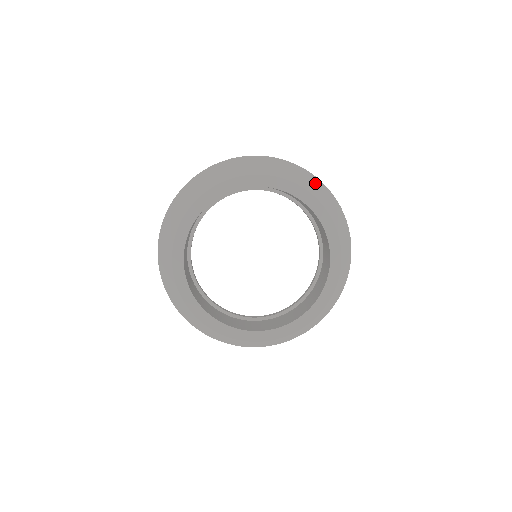
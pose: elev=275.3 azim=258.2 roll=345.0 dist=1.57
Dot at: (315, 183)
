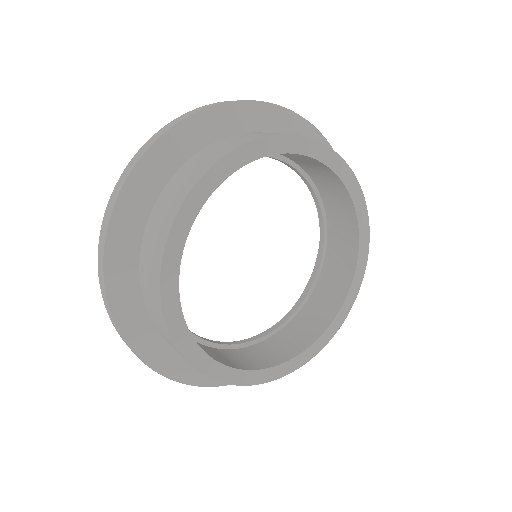
Dot at: (312, 133)
